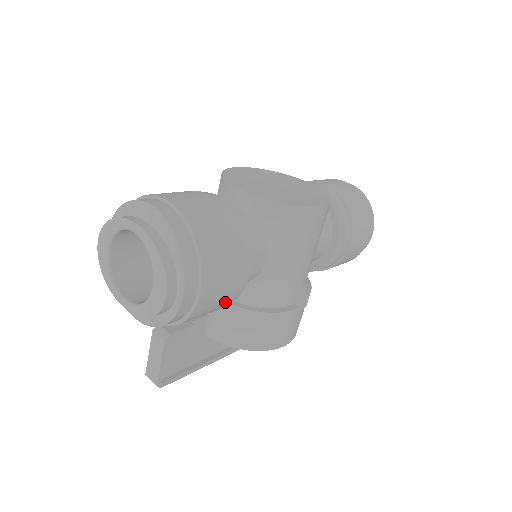
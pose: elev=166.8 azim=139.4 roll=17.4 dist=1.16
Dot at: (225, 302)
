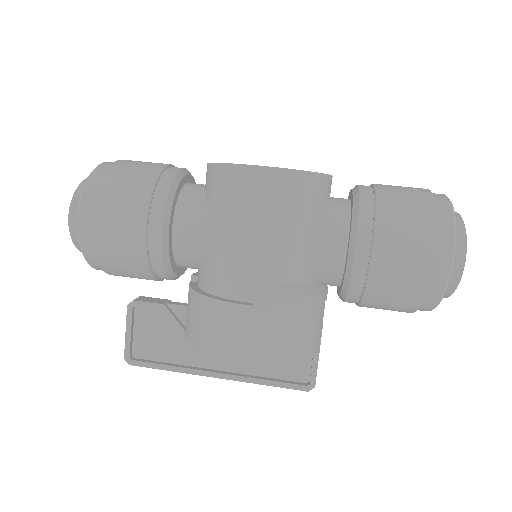
Dot at: (137, 252)
